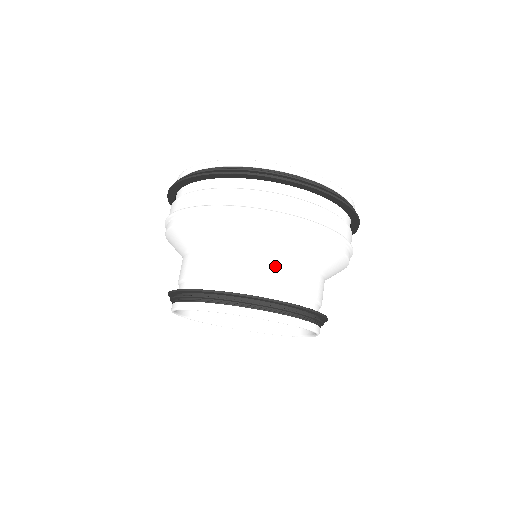
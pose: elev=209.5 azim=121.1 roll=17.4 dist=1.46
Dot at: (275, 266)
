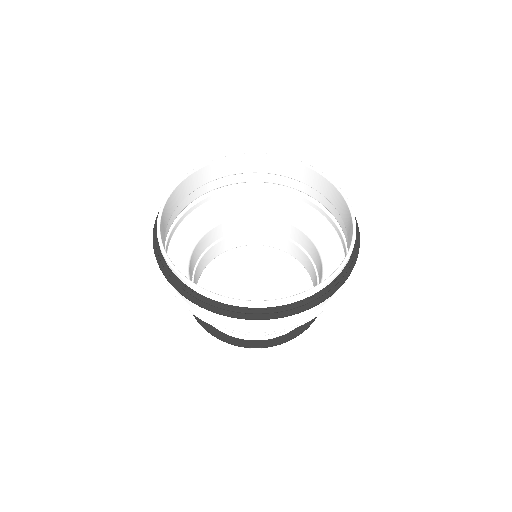
Dot at: occluded
